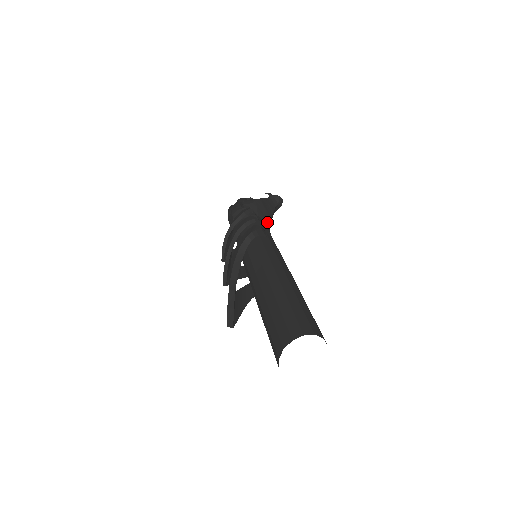
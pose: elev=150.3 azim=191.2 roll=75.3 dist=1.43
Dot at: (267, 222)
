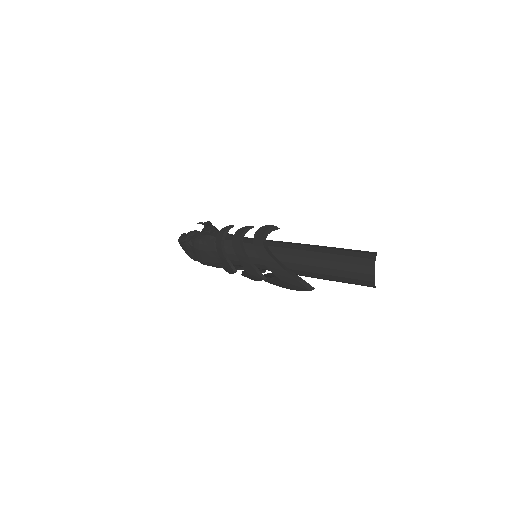
Dot at: occluded
